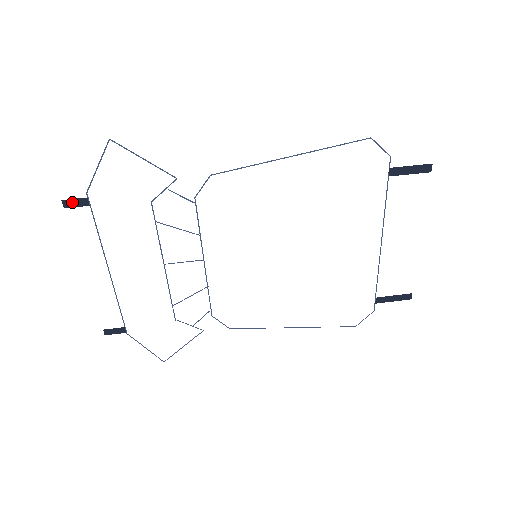
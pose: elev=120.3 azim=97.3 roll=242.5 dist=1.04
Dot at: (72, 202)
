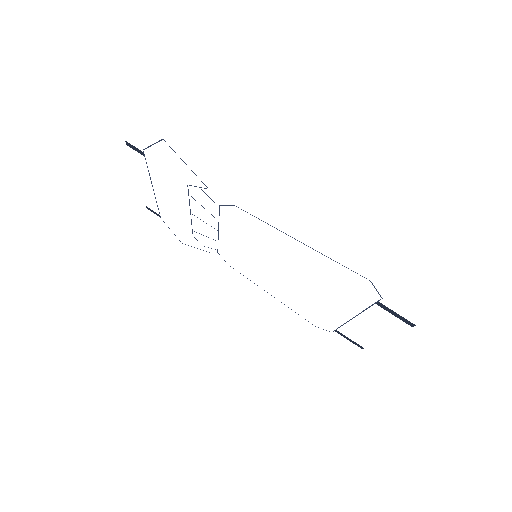
Dot at: (133, 146)
